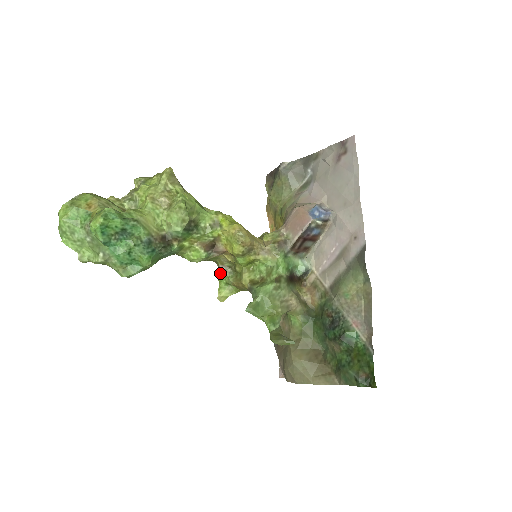
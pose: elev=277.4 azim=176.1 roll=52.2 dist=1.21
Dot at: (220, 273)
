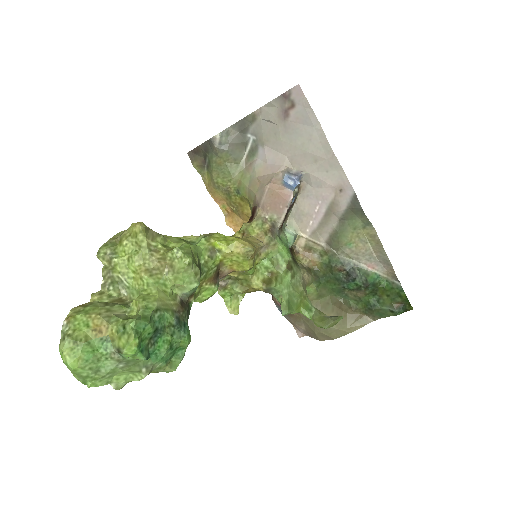
Dot at: (221, 289)
